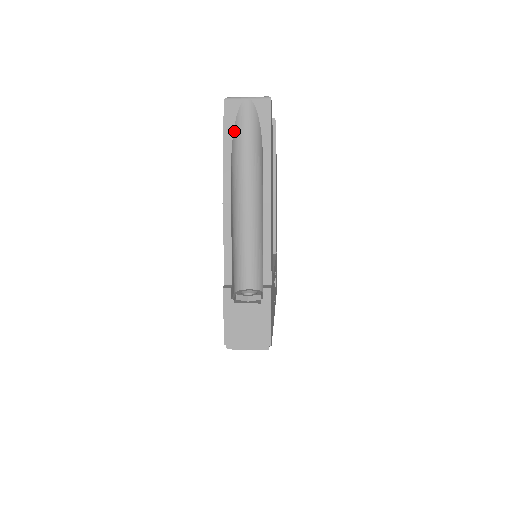
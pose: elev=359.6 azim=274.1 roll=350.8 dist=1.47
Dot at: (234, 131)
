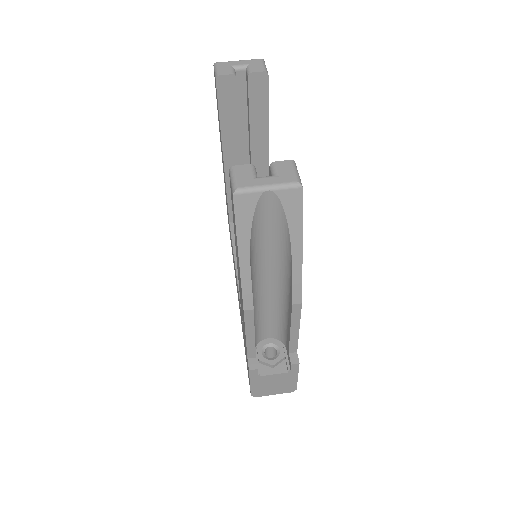
Dot at: (251, 232)
